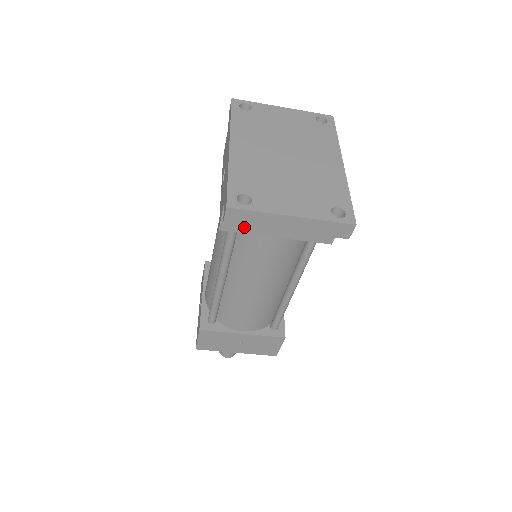
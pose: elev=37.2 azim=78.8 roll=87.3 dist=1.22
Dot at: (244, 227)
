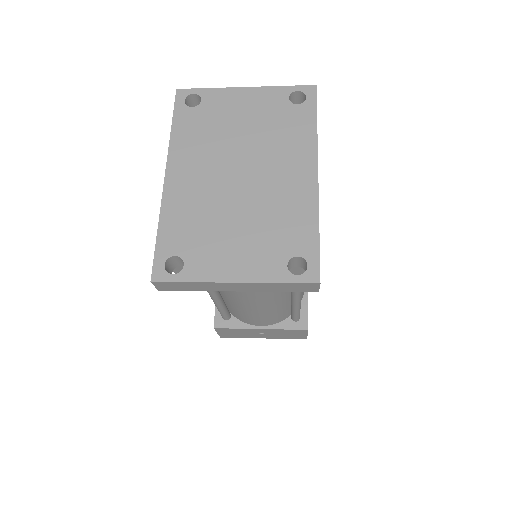
Dot at: occluded
